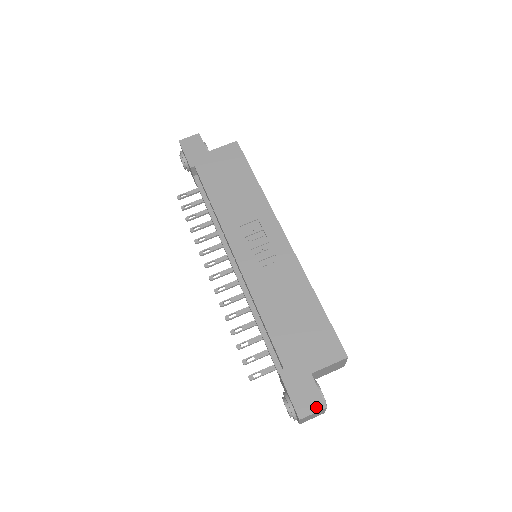
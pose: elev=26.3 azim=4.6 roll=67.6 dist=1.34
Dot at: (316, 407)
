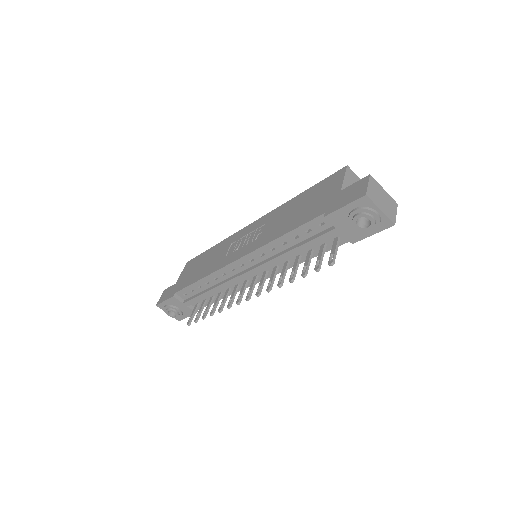
Dot at: (365, 183)
